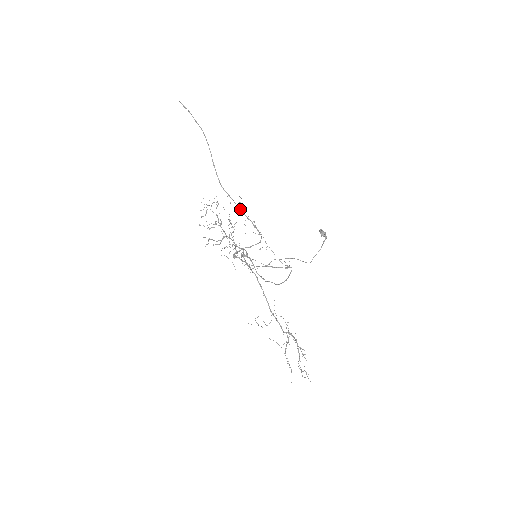
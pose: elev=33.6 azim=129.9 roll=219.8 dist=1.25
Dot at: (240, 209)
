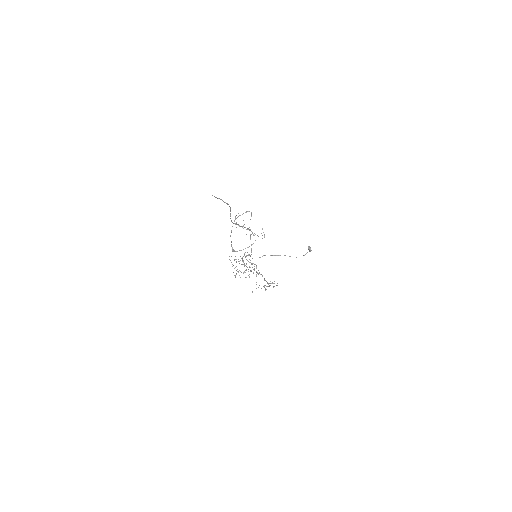
Dot at: (241, 226)
